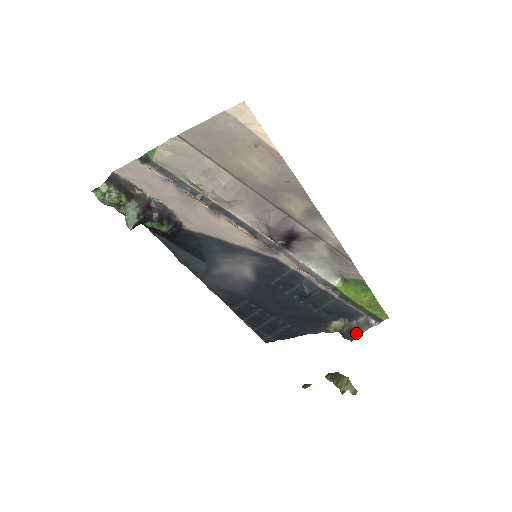
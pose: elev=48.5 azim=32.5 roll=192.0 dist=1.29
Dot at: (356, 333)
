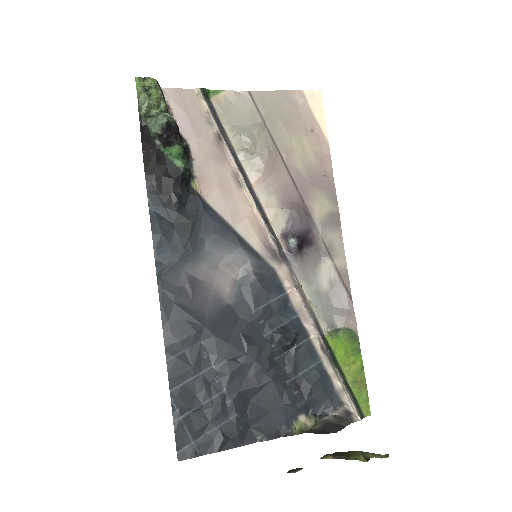
Dot at: (337, 426)
